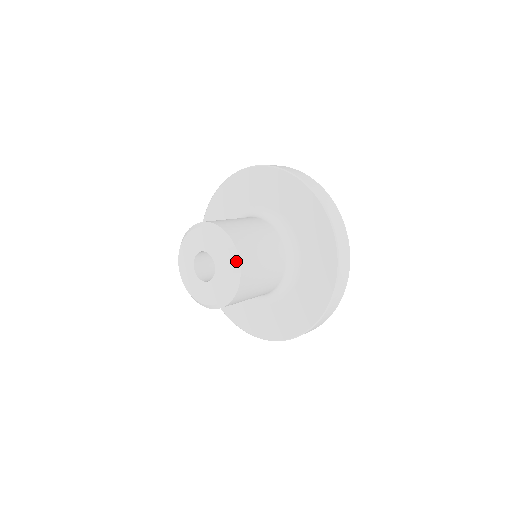
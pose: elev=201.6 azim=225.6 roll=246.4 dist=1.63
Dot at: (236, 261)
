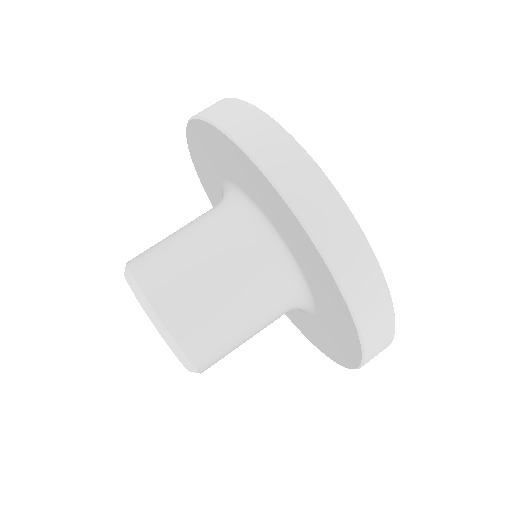
Dot at: (175, 349)
